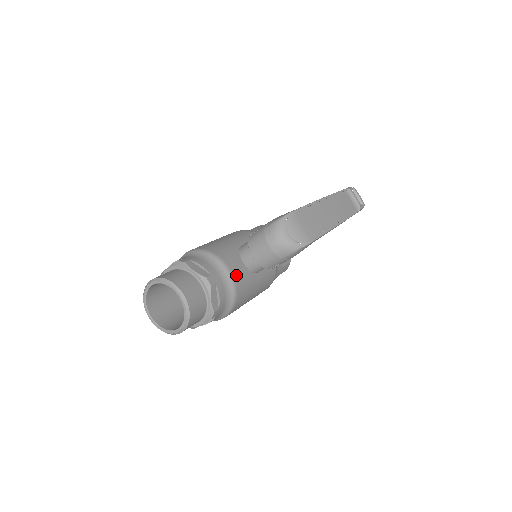
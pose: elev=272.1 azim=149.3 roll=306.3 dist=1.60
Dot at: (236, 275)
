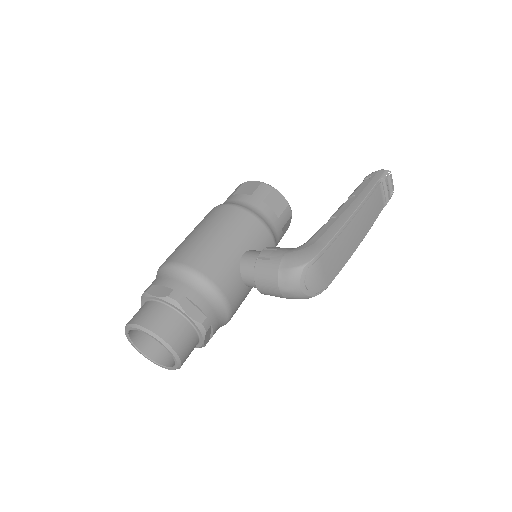
Dot at: (234, 303)
